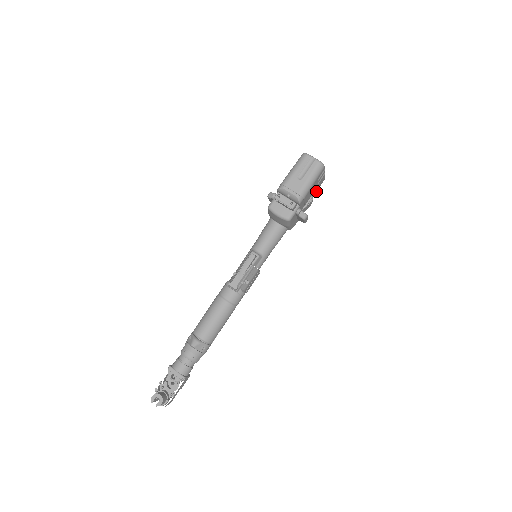
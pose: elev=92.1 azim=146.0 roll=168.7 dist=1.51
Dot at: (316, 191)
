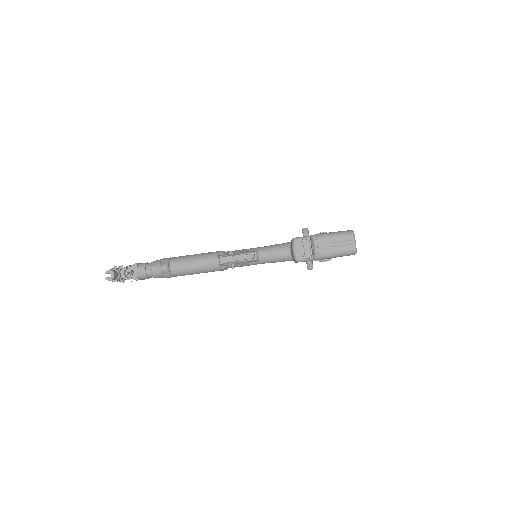
Dot at: occluded
